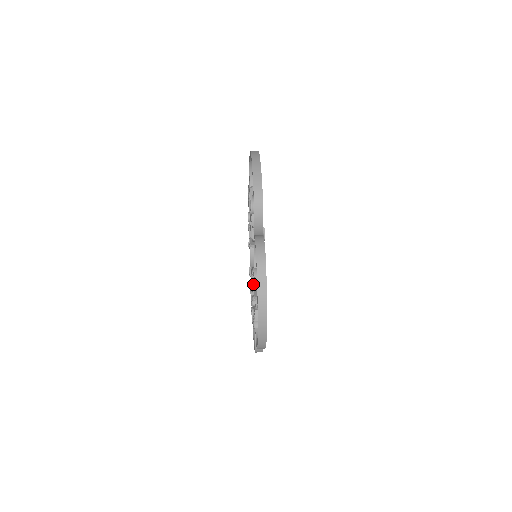
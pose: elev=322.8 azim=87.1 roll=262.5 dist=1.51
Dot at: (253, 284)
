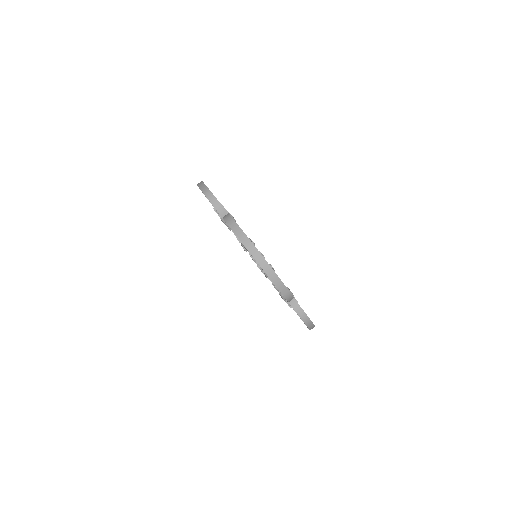
Dot at: occluded
